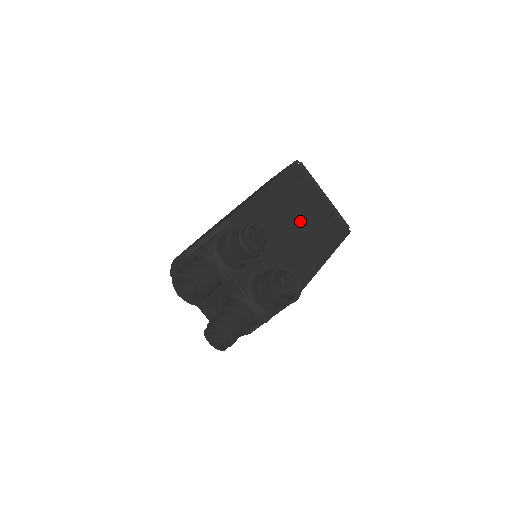
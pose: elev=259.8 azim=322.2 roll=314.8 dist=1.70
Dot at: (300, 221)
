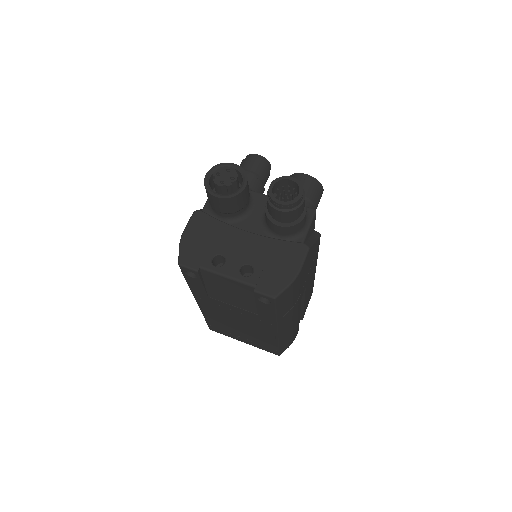
Dot at: occluded
